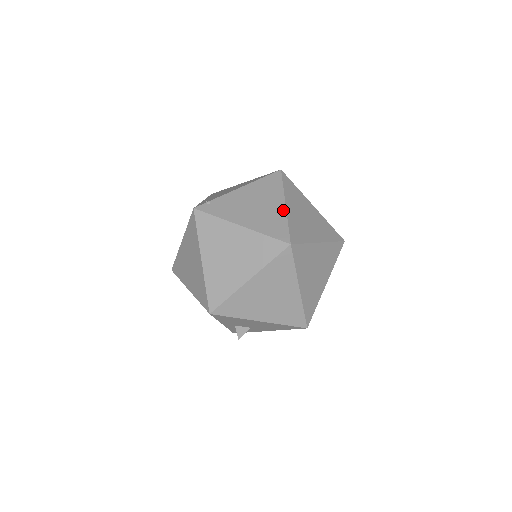
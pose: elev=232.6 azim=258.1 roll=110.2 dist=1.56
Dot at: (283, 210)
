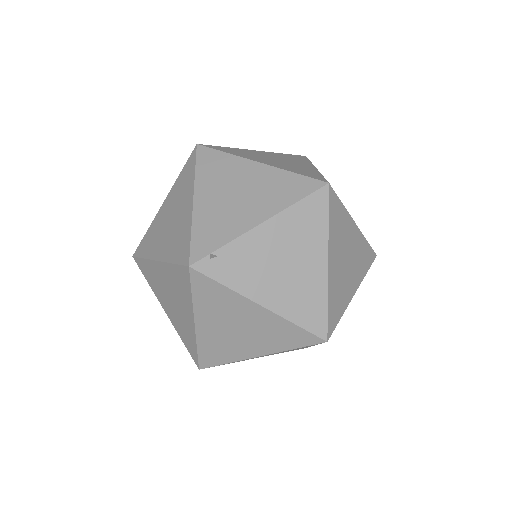
Dot at: (324, 276)
